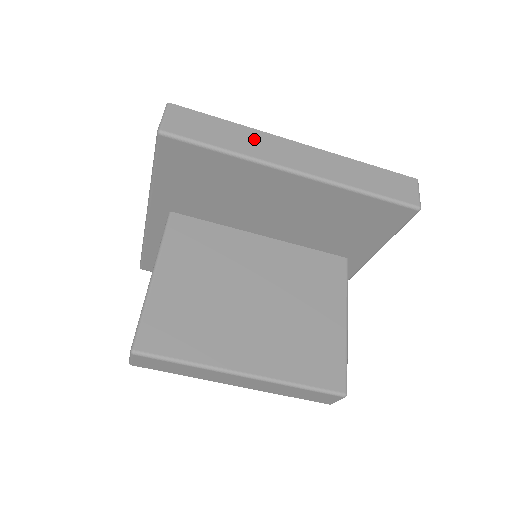
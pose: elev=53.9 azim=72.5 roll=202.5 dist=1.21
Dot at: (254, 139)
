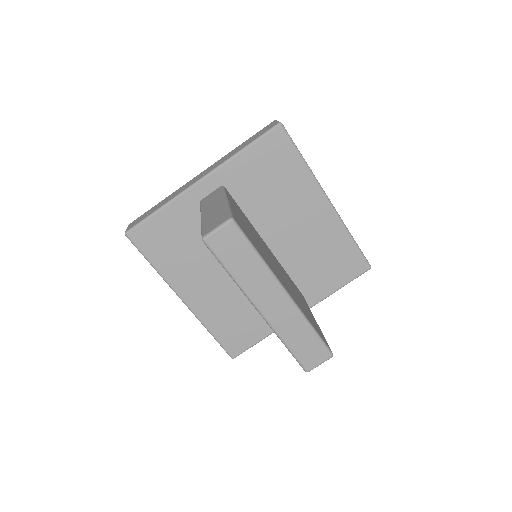
Dot at: occluded
